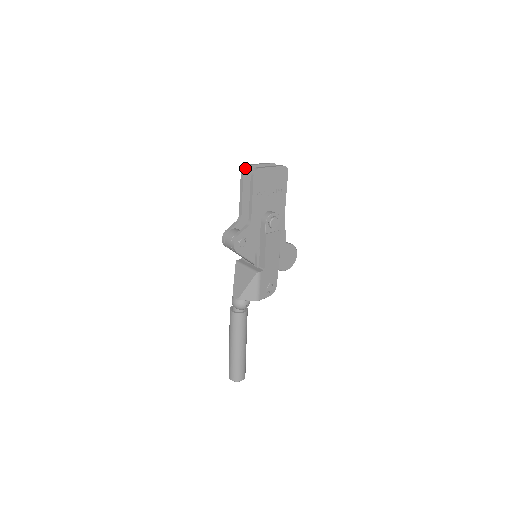
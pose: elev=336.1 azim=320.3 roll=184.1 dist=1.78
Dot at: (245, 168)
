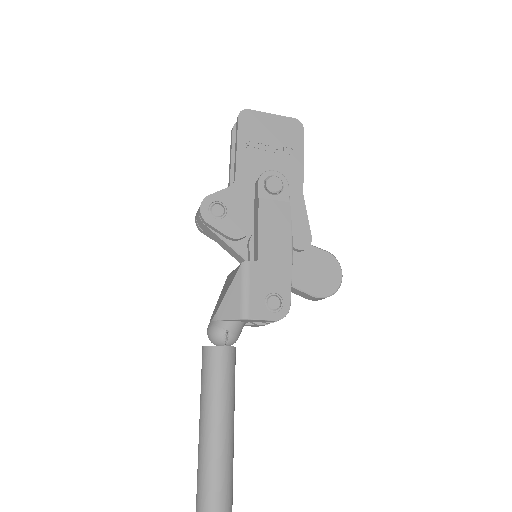
Dot at: occluded
